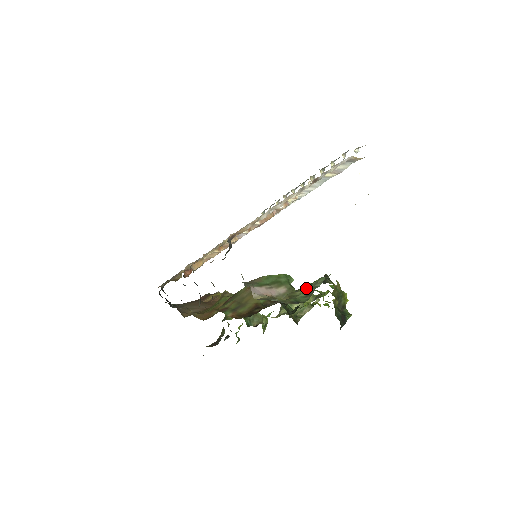
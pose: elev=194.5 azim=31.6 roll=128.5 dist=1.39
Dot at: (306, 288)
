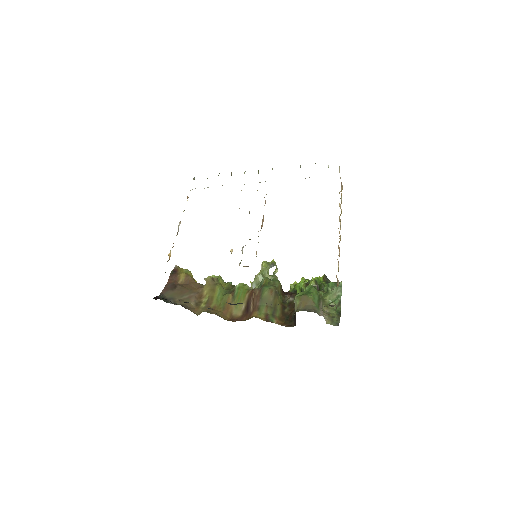
Dot at: (330, 296)
